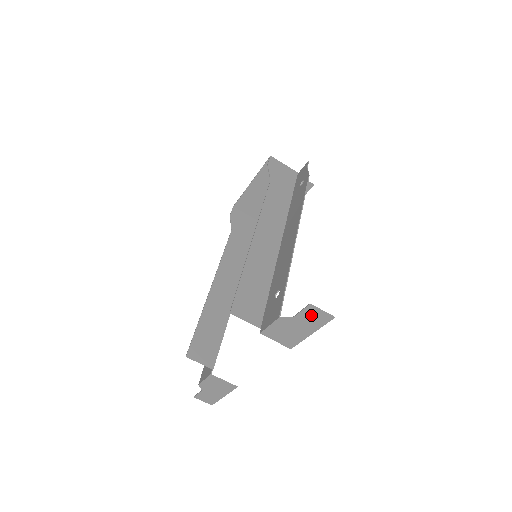
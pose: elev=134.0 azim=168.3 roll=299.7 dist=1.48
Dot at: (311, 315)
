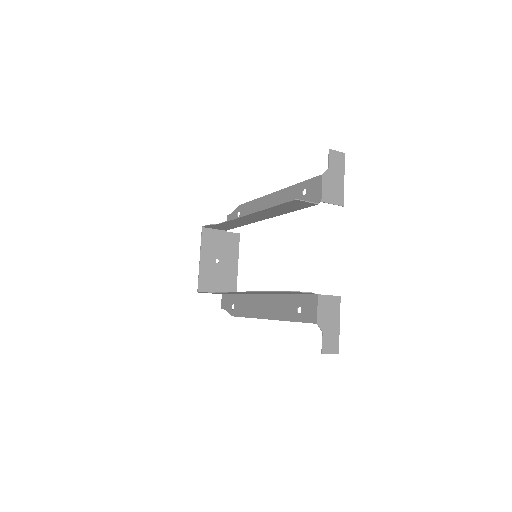
Dot at: (335, 159)
